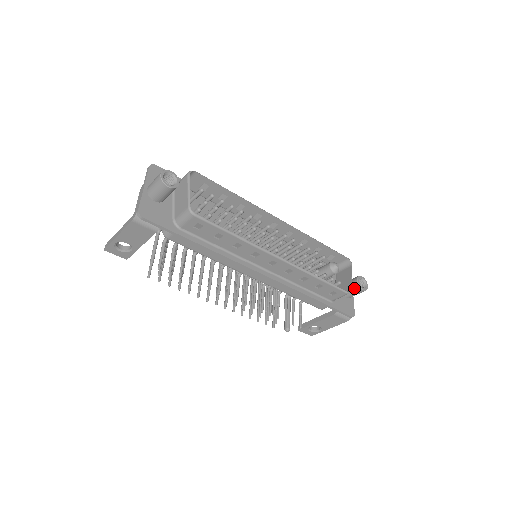
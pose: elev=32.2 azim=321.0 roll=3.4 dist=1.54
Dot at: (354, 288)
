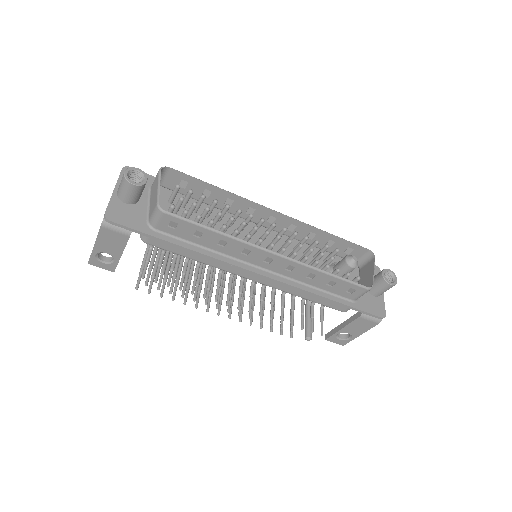
Dot at: (380, 284)
